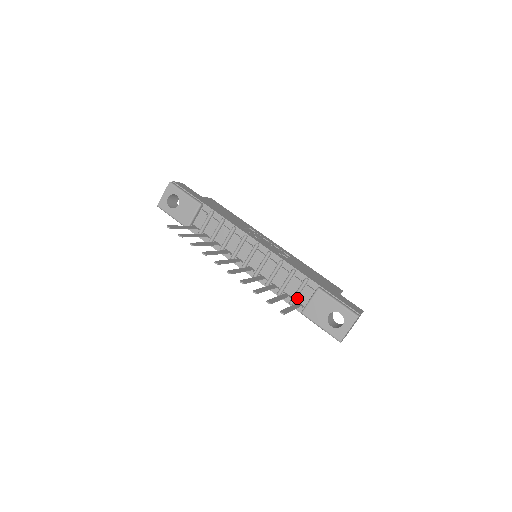
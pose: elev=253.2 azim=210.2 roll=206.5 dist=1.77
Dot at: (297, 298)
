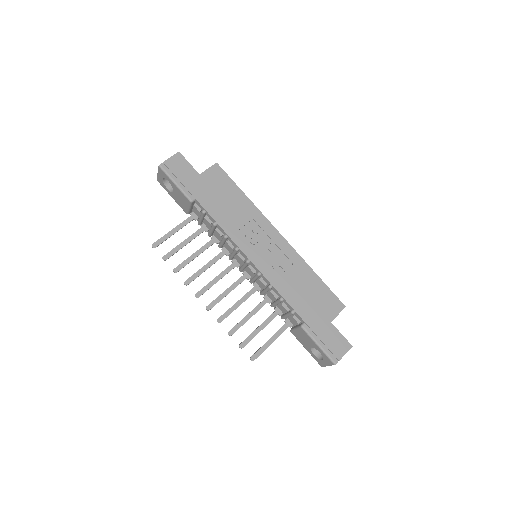
Dot at: (287, 317)
